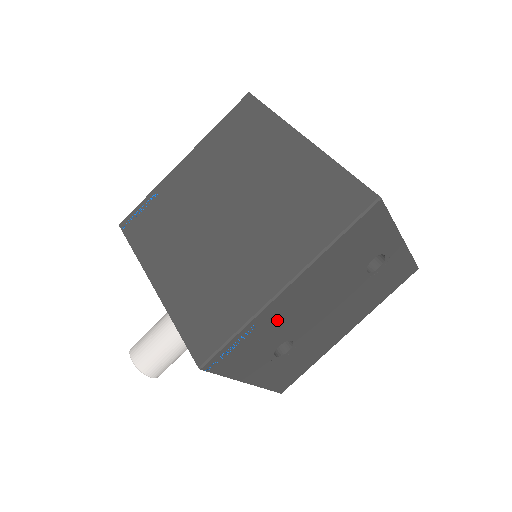
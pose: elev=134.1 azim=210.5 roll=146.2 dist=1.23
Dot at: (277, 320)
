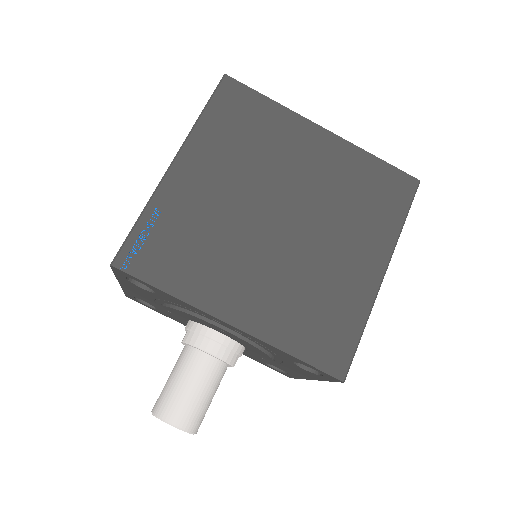
Dot at: occluded
